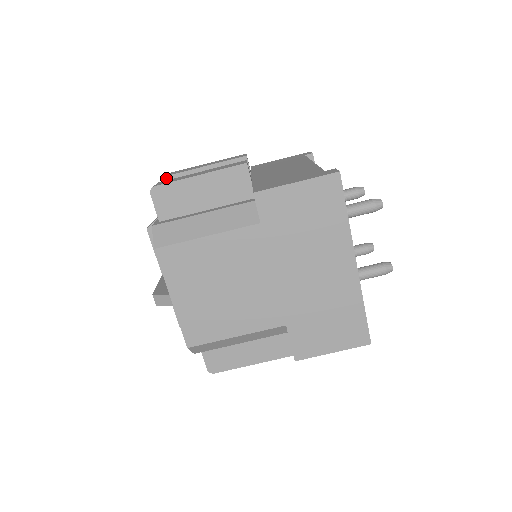
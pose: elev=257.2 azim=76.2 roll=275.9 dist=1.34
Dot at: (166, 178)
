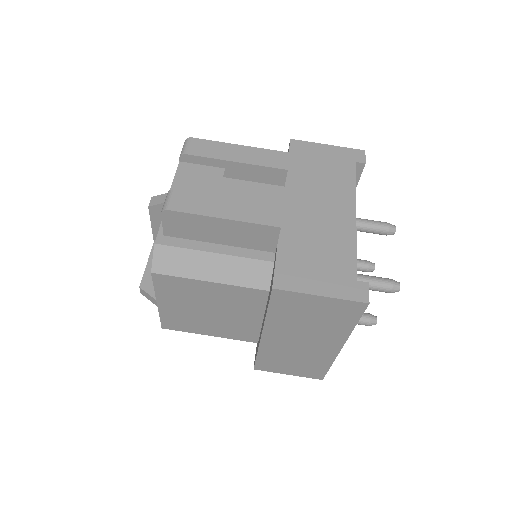
Dot at: (185, 156)
